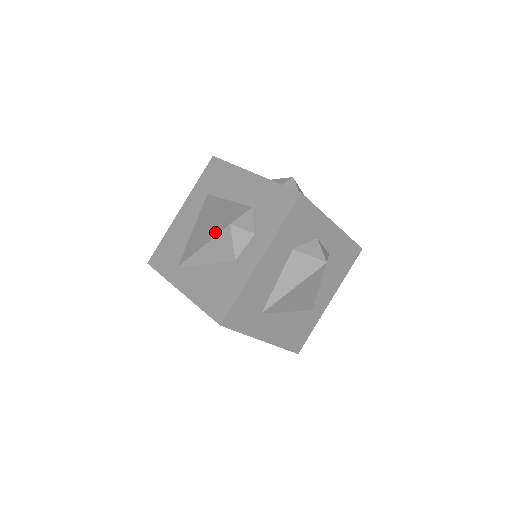
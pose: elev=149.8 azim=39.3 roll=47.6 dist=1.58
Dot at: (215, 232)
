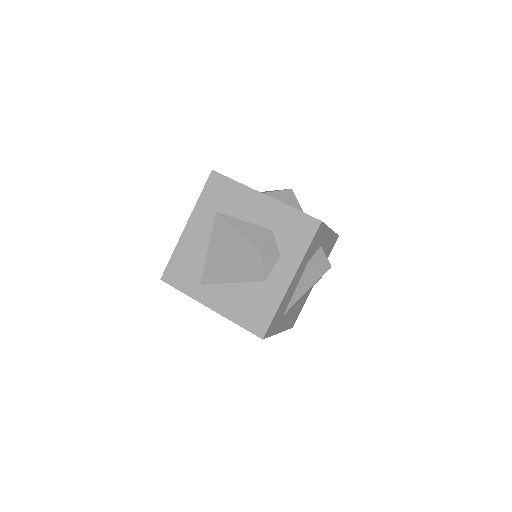
Dot at: (243, 258)
